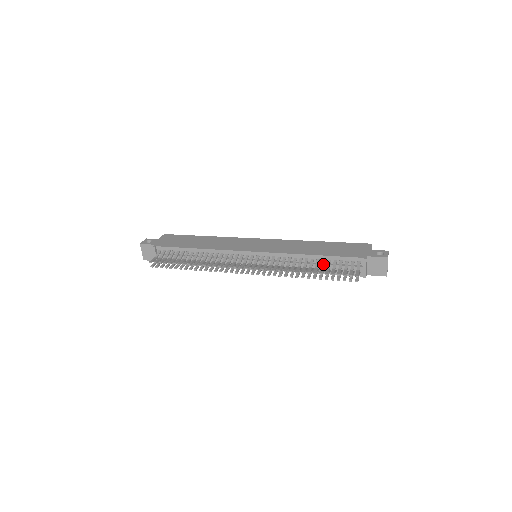
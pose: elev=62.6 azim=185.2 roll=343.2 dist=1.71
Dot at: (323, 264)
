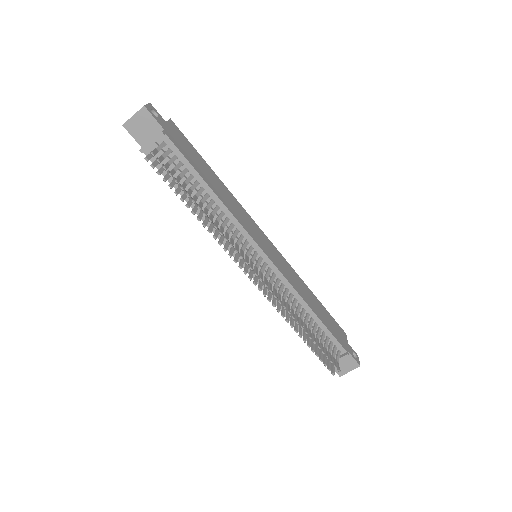
Dot at: occluded
